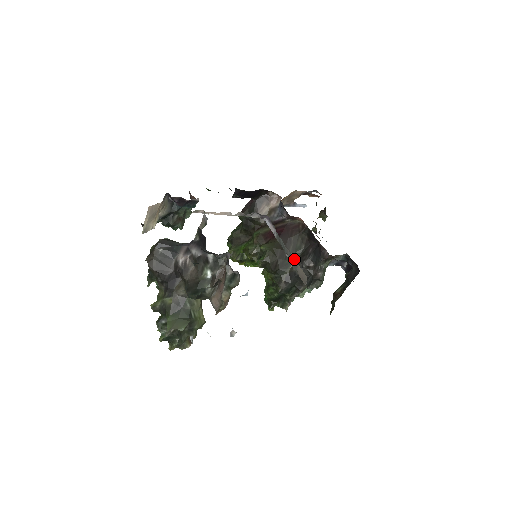
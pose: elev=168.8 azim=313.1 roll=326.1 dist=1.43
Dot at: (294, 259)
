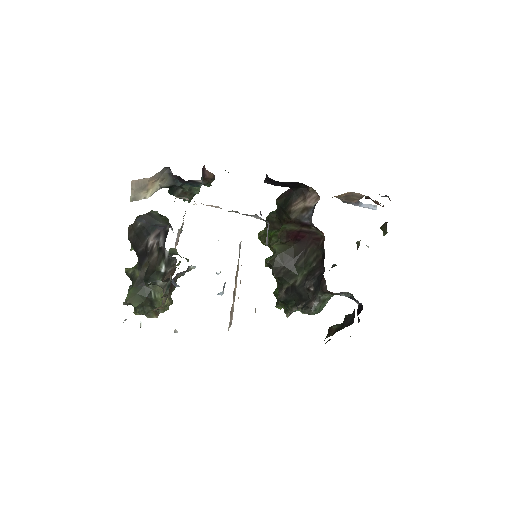
Dot at: occluded
